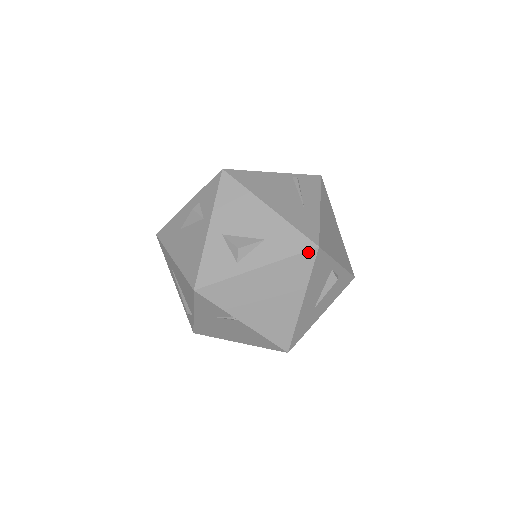
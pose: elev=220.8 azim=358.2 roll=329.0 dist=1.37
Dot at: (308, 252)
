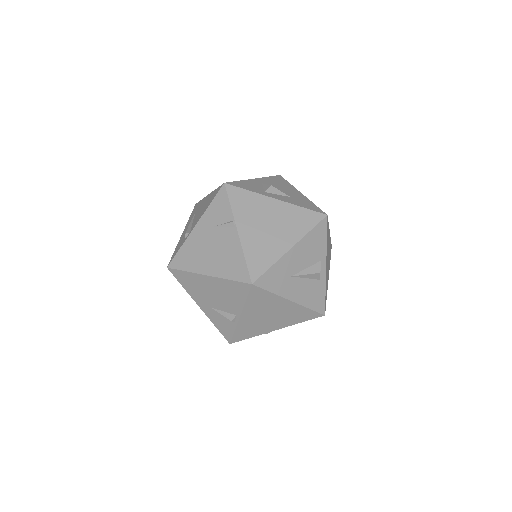
Dot at: (318, 213)
